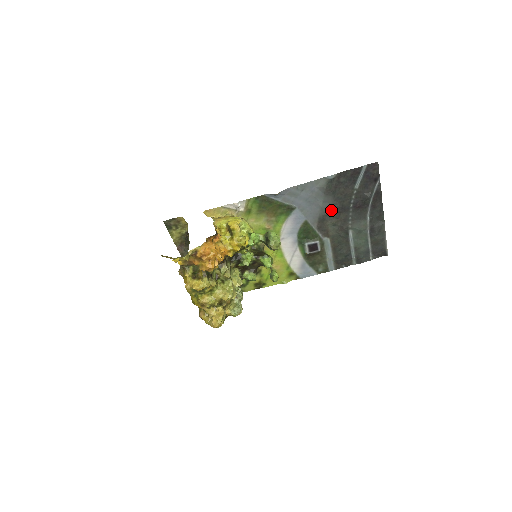
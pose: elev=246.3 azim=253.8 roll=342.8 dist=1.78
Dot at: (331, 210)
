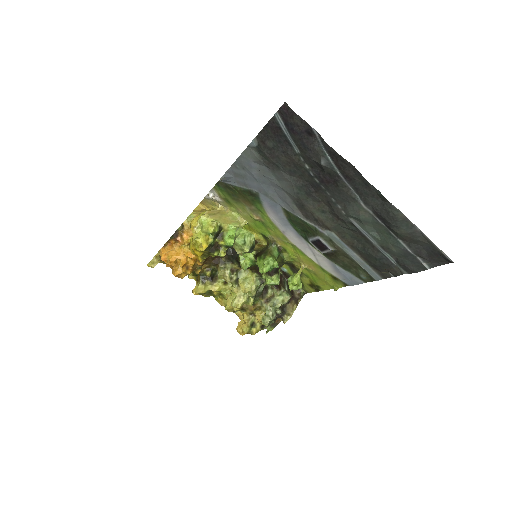
Dot at: (299, 190)
